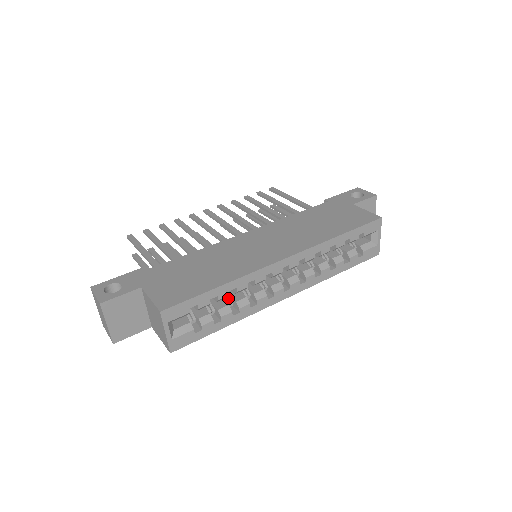
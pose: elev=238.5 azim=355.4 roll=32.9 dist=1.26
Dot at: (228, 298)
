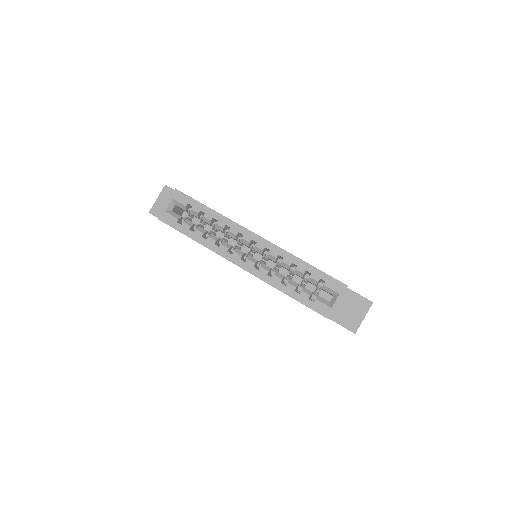
Dot at: (211, 233)
